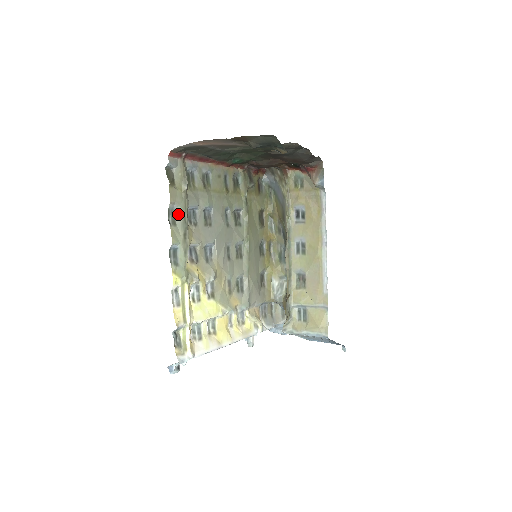
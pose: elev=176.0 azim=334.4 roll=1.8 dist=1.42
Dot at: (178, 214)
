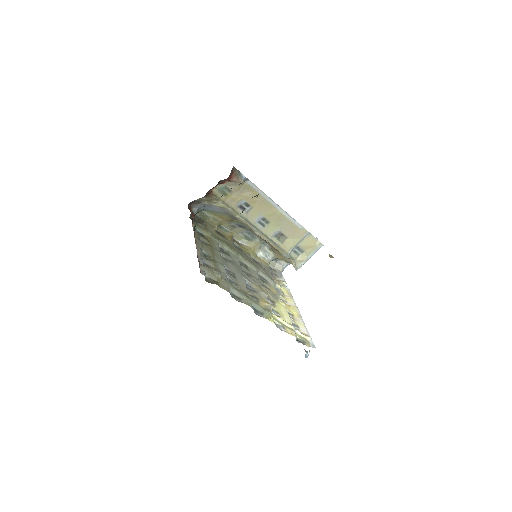
Dot at: (234, 292)
